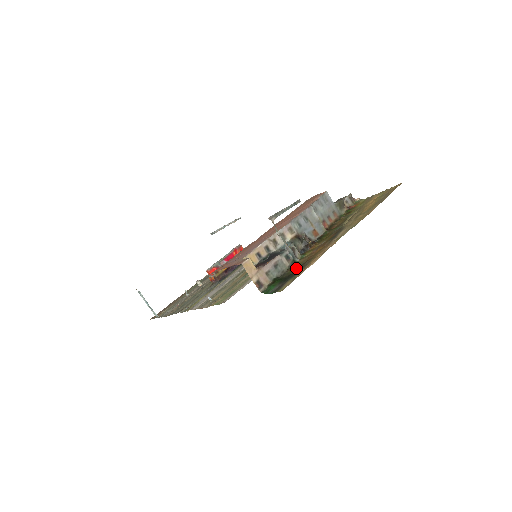
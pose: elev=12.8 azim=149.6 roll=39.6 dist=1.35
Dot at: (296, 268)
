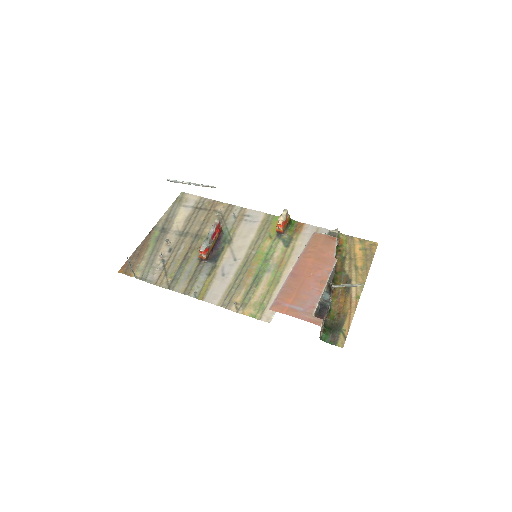
Dot at: (334, 318)
